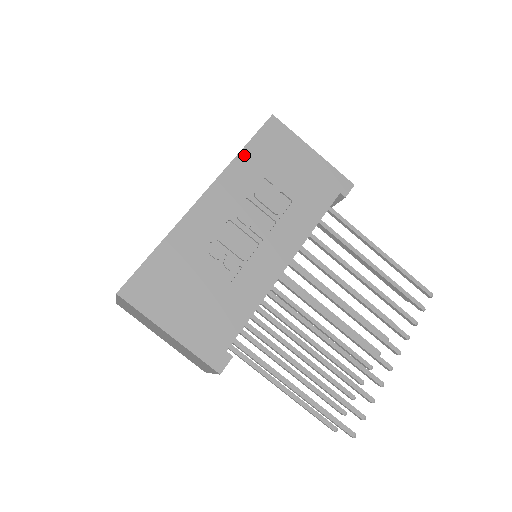
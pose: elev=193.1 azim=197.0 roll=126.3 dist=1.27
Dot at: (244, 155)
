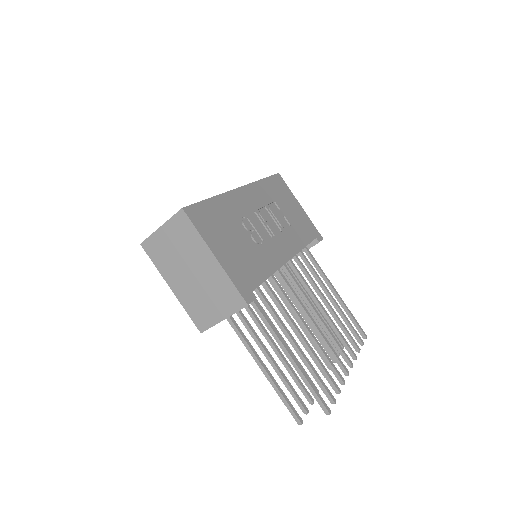
Dot at: (264, 182)
